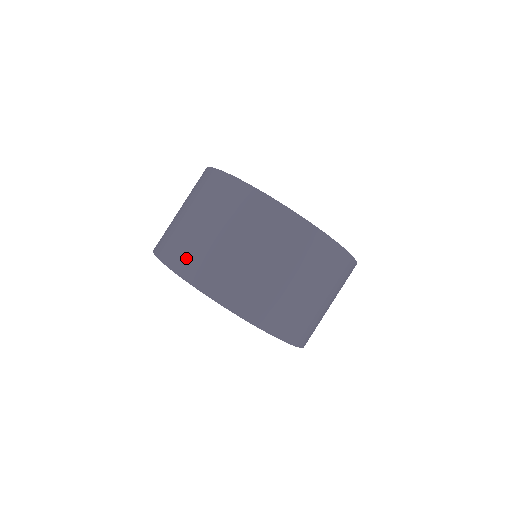
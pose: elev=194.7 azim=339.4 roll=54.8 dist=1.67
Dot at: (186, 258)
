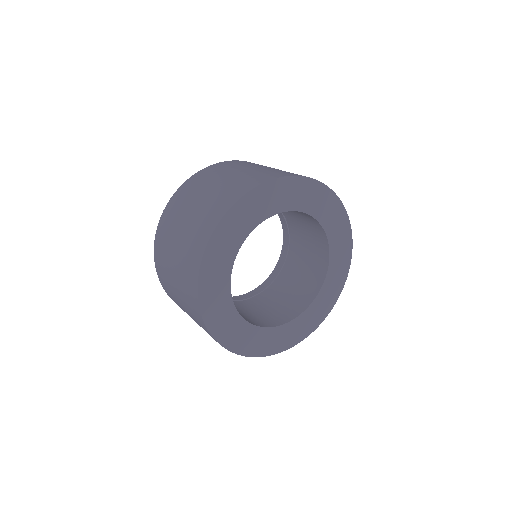
Dot at: (160, 265)
